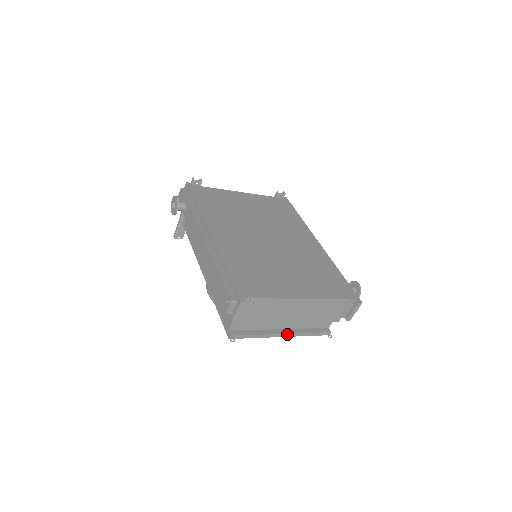
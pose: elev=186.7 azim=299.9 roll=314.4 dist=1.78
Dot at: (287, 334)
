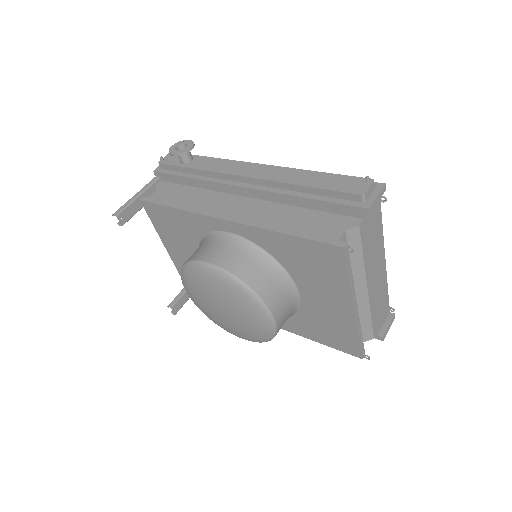
Dot at: (357, 310)
